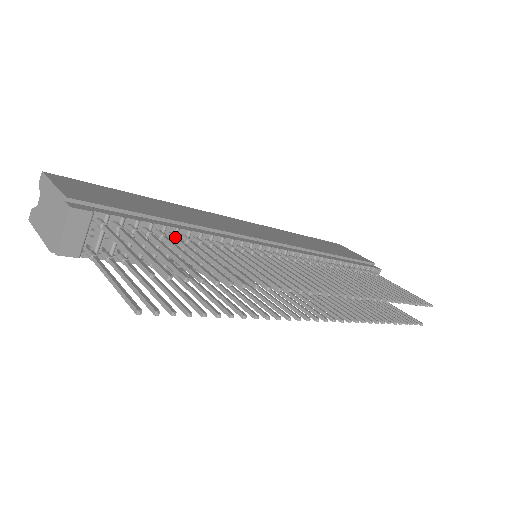
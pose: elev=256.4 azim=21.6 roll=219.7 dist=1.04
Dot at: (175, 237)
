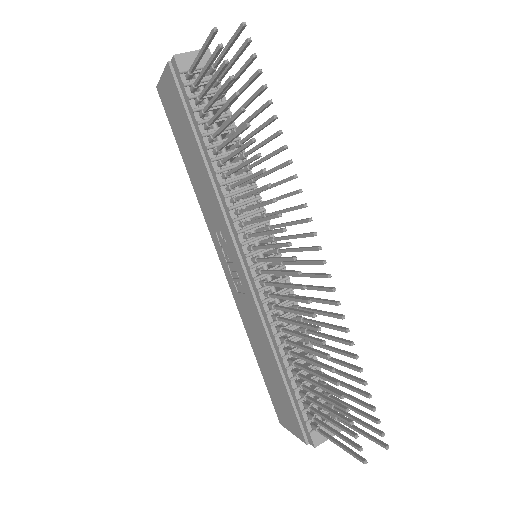
Dot at: occluded
